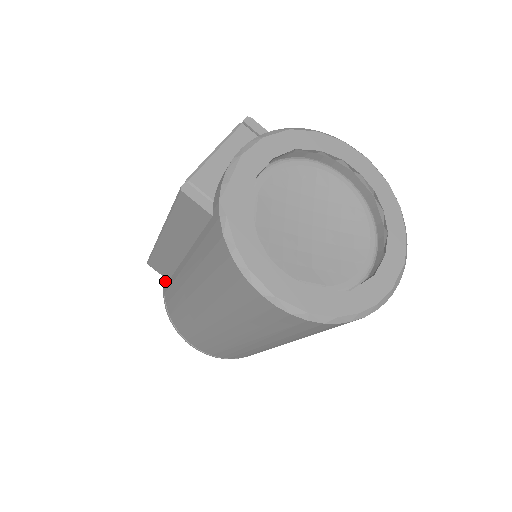
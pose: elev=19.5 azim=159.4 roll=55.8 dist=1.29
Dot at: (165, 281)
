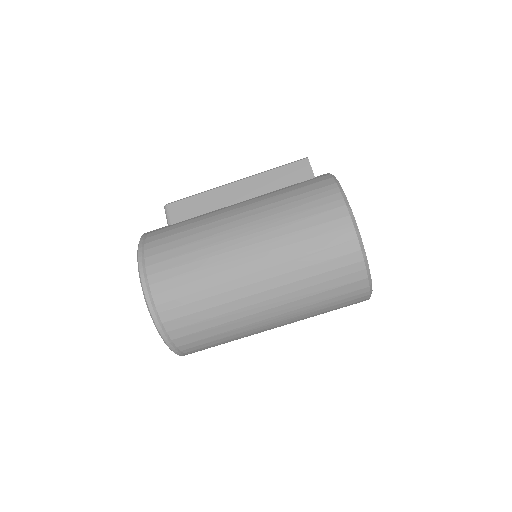
Dot at: (154, 230)
